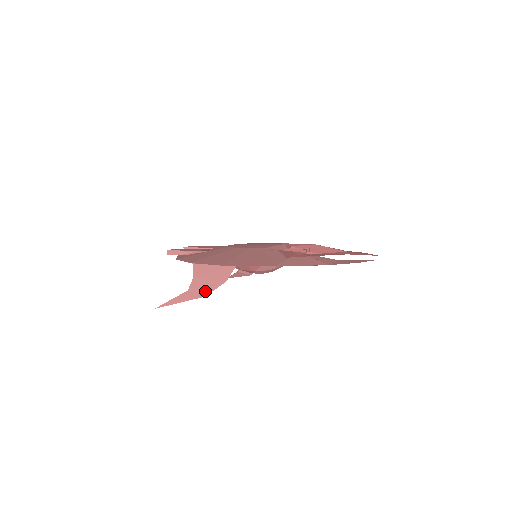
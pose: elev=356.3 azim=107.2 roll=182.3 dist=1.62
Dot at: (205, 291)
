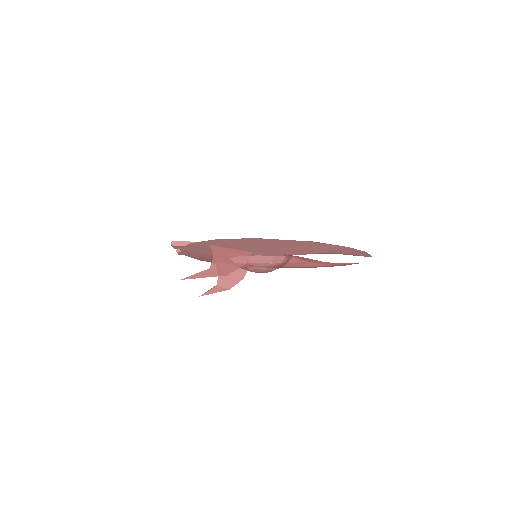
Dot at: (226, 271)
